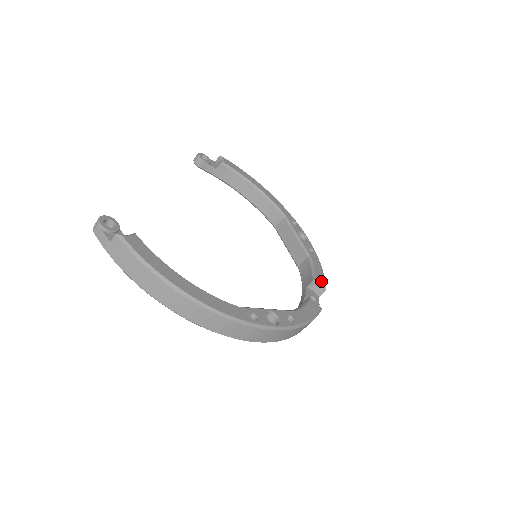
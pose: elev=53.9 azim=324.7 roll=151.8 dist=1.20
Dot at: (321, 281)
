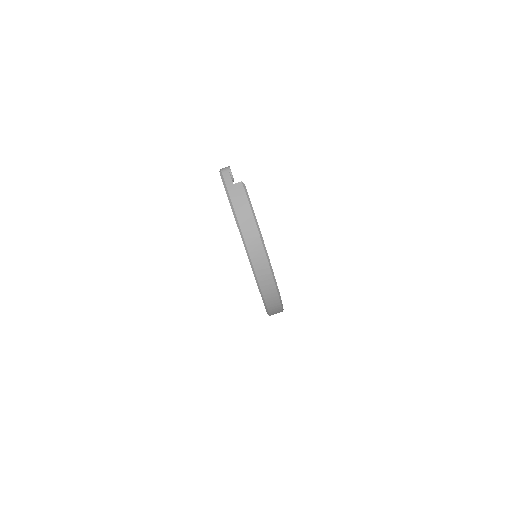
Dot at: occluded
